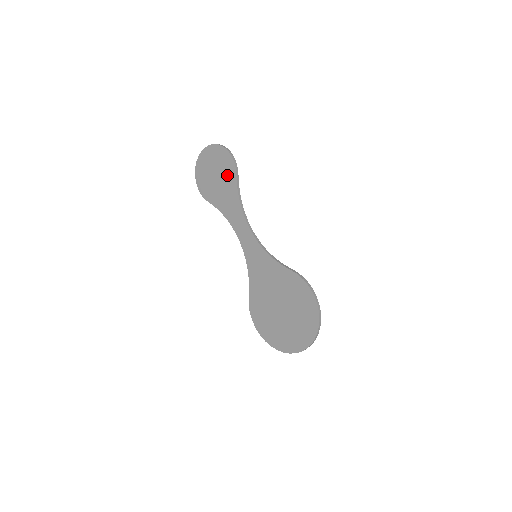
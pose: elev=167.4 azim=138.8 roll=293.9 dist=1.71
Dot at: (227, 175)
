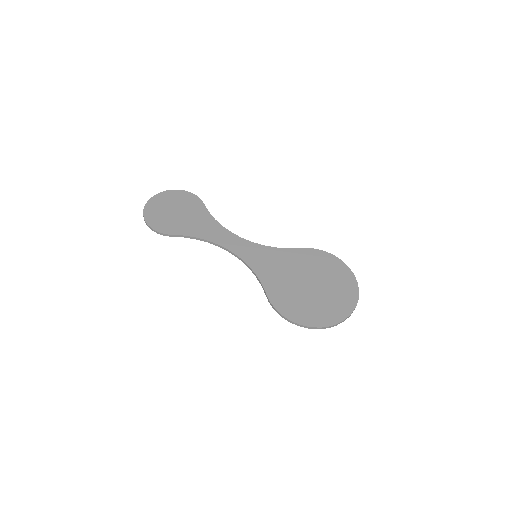
Dot at: (192, 207)
